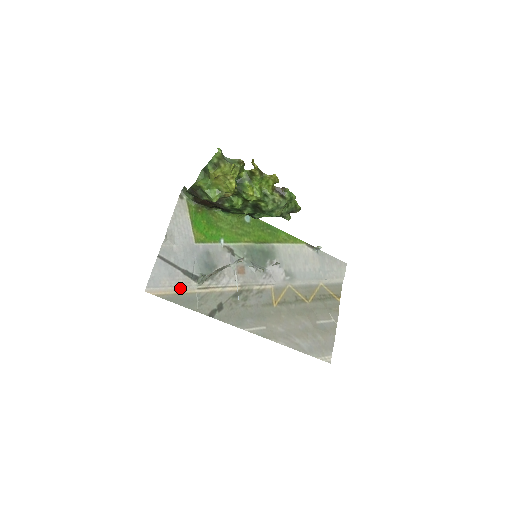
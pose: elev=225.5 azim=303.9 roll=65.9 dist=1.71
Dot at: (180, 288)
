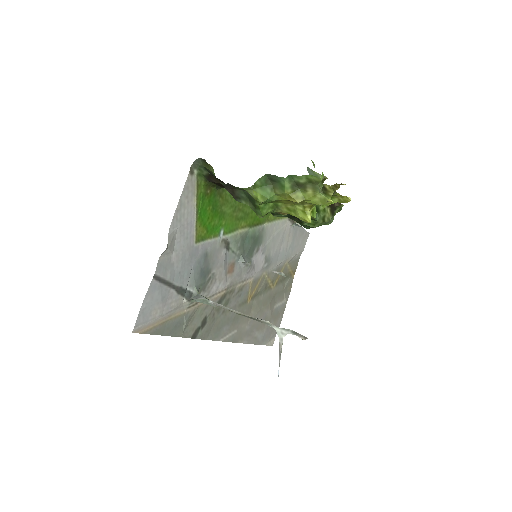
Dot at: (170, 313)
